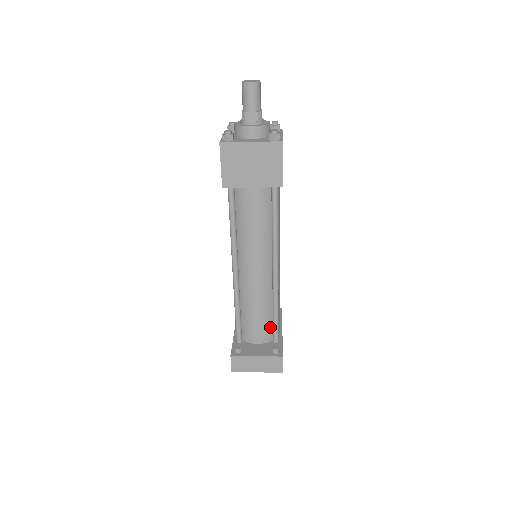
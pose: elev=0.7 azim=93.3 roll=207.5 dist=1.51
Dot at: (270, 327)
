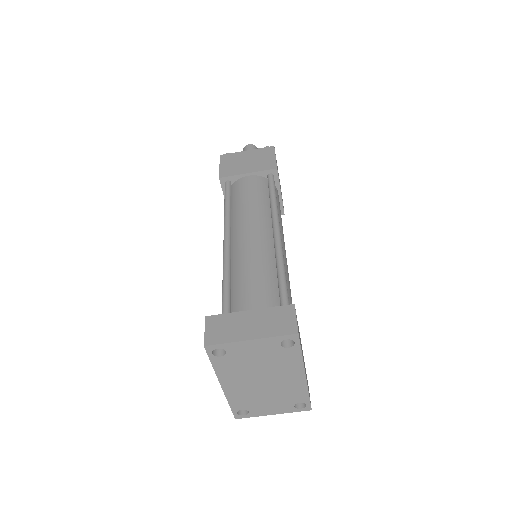
Dot at: occluded
